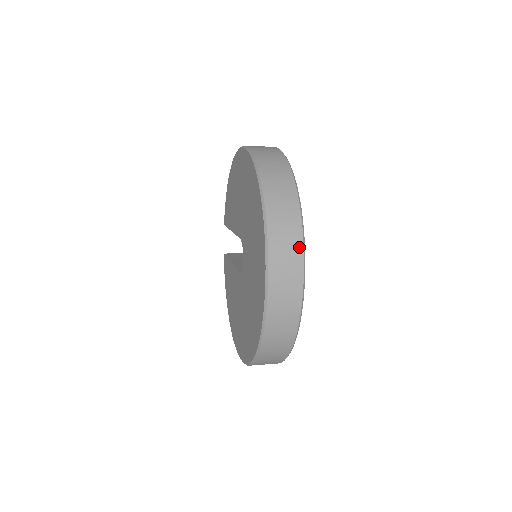
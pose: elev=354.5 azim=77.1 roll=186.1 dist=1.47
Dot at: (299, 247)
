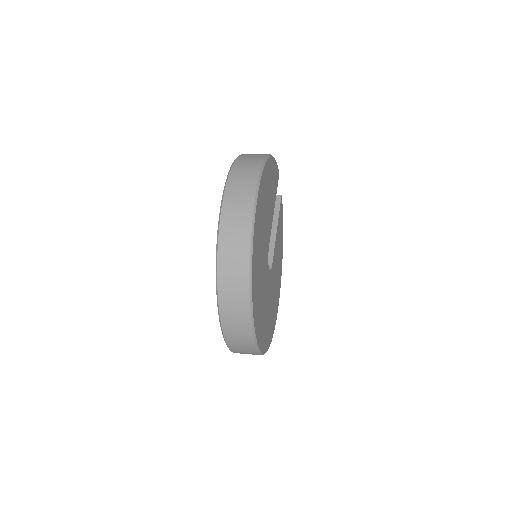
Dot at: (249, 332)
